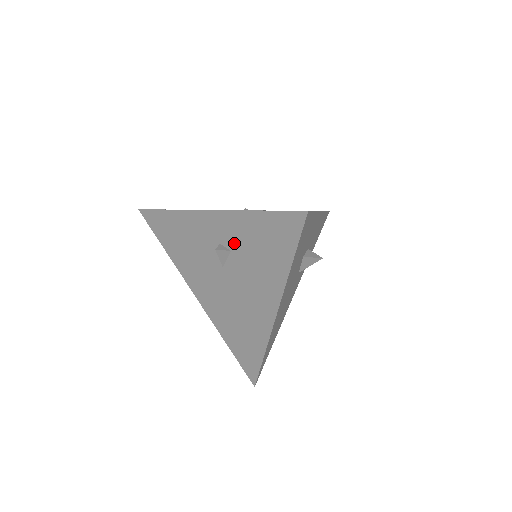
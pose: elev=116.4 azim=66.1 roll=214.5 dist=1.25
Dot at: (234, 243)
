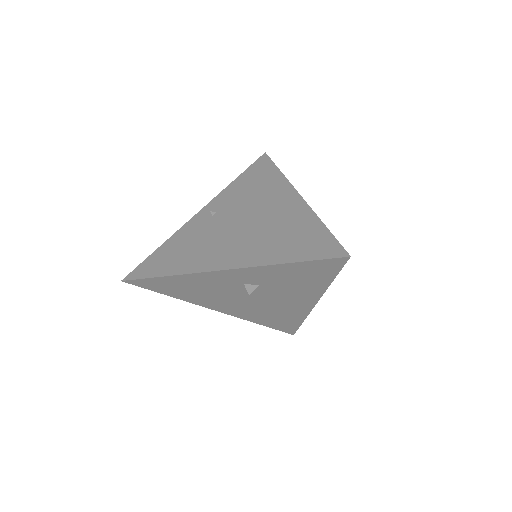
Dot at: (262, 281)
